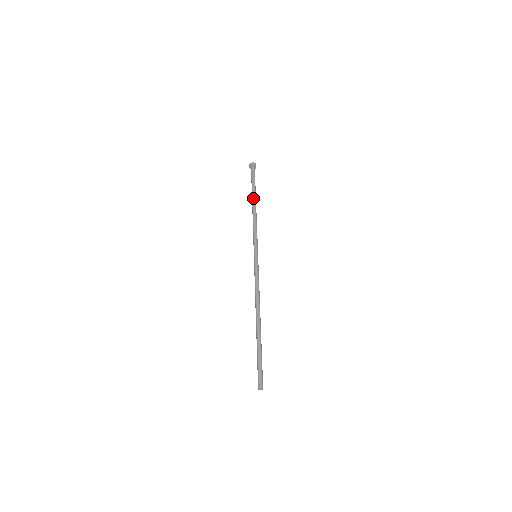
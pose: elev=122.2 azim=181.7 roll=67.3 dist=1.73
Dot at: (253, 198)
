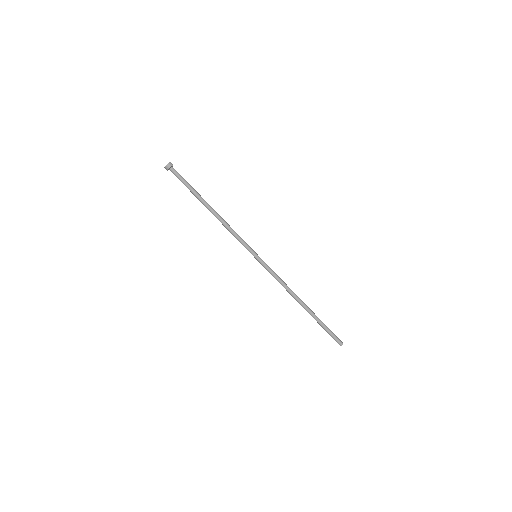
Dot at: (205, 204)
